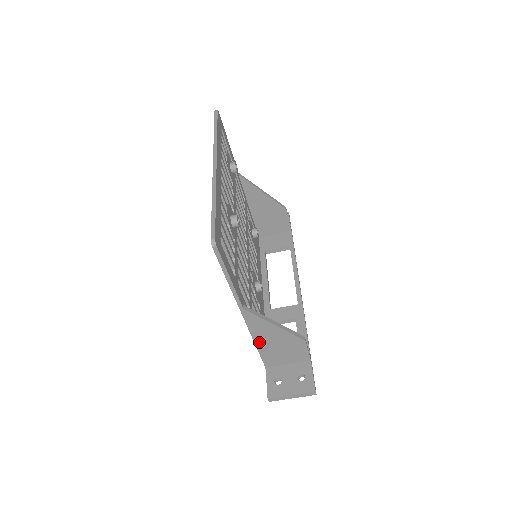
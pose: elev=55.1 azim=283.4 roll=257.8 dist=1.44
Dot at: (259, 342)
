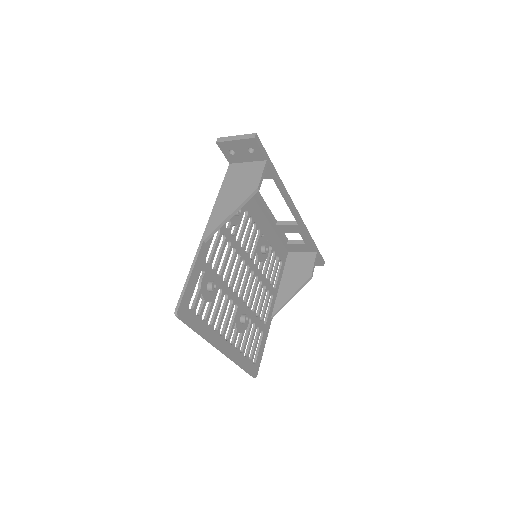
Dot at: (282, 283)
